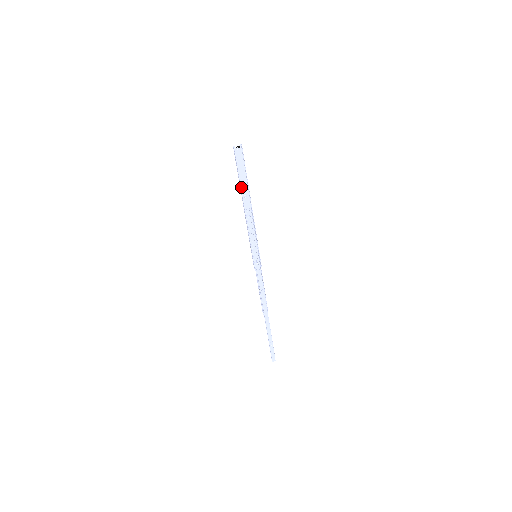
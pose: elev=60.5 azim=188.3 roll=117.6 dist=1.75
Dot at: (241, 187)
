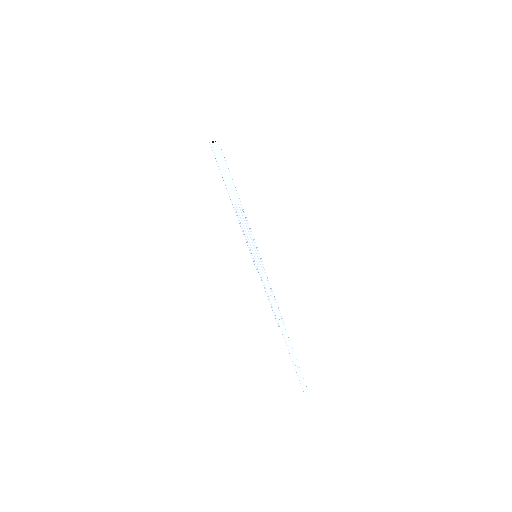
Dot at: (224, 181)
